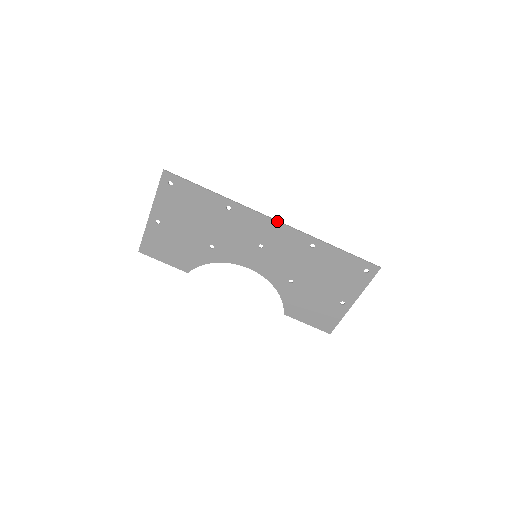
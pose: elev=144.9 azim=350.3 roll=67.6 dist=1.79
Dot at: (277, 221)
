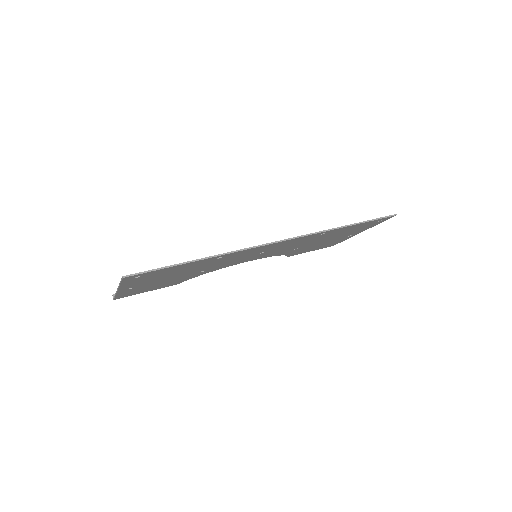
Dot at: (281, 241)
